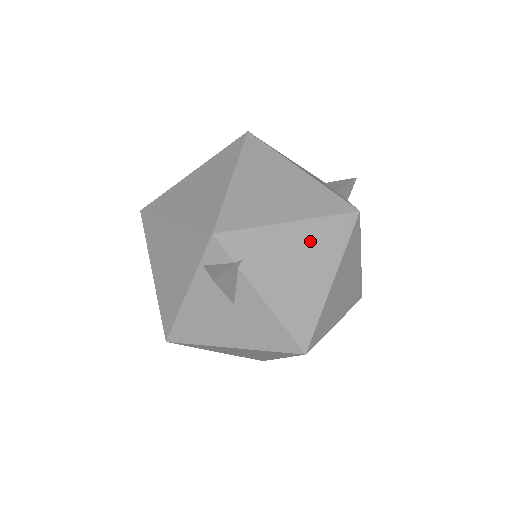
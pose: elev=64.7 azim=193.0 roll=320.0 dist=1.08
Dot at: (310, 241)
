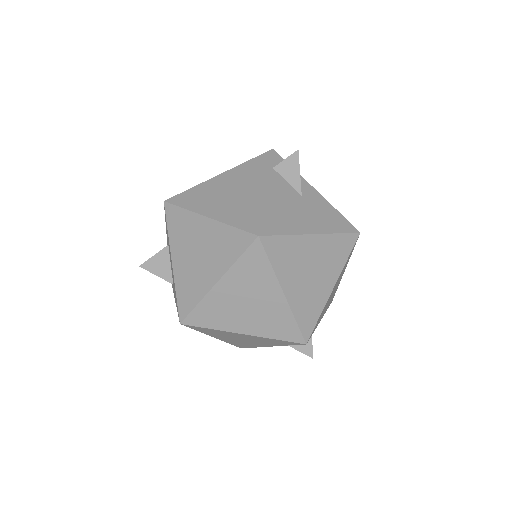
Dot at: occluded
